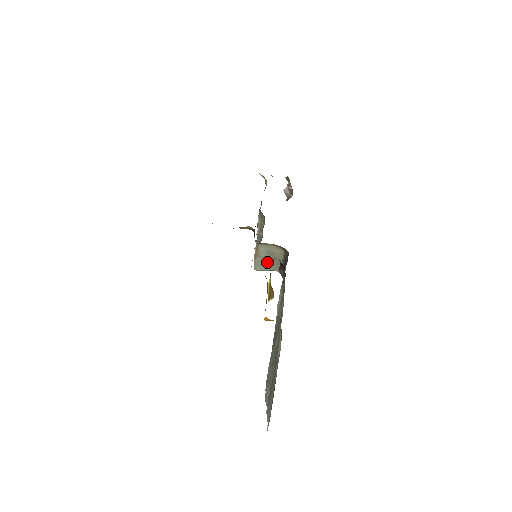
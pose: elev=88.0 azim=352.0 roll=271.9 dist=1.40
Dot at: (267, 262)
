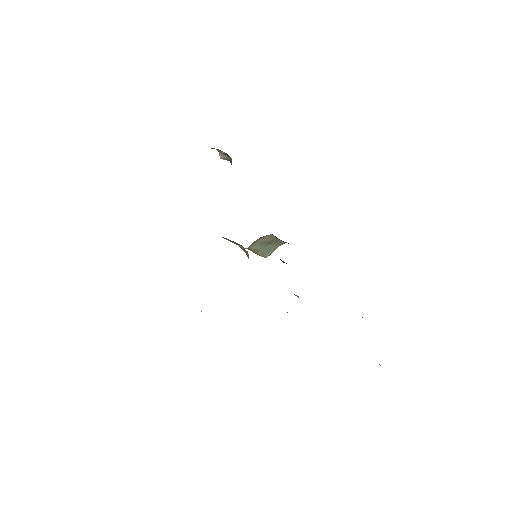
Dot at: (268, 248)
